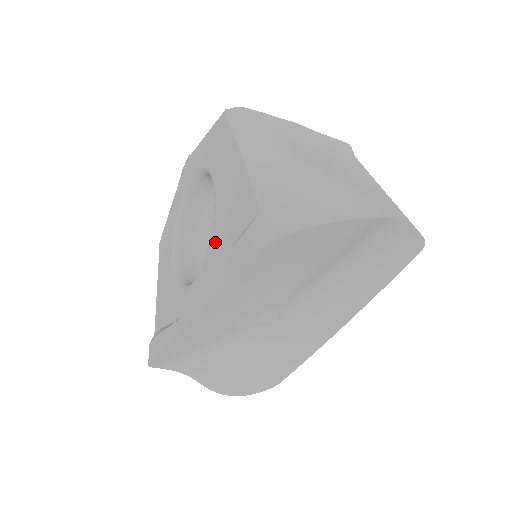
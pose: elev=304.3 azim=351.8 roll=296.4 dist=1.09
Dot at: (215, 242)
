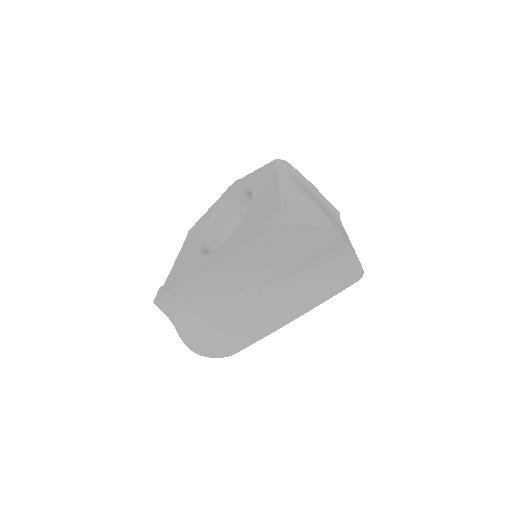
Dot at: (242, 227)
